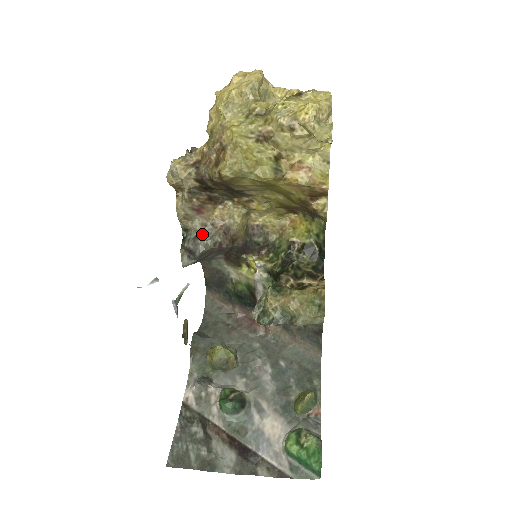
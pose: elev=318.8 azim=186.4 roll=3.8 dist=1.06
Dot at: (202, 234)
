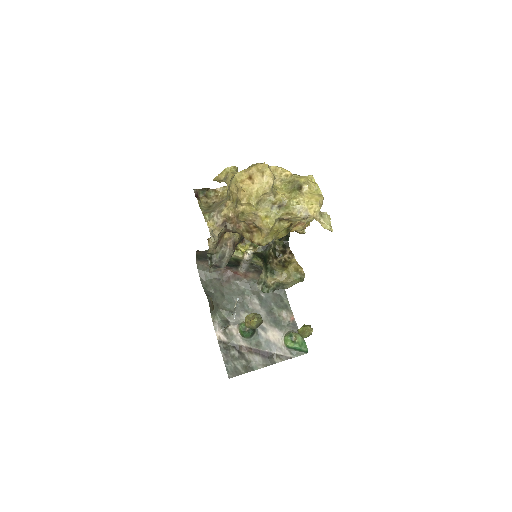
Dot at: (222, 254)
